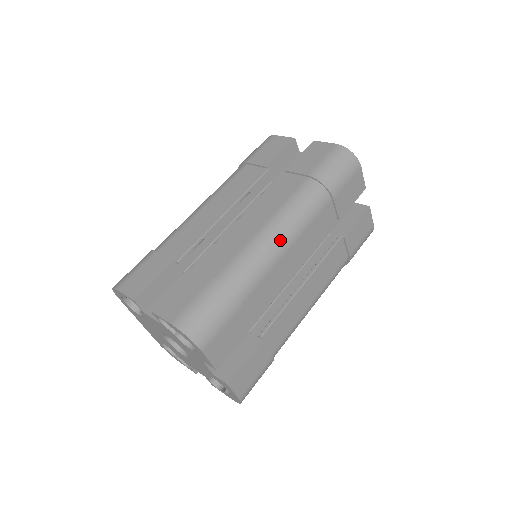
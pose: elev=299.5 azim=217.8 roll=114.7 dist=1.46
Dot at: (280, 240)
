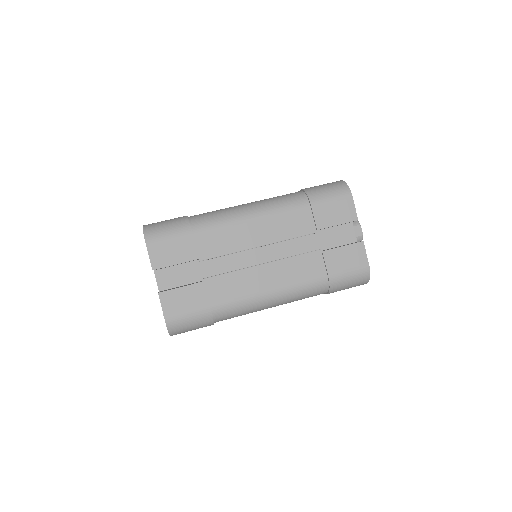
Dot at: (247, 211)
